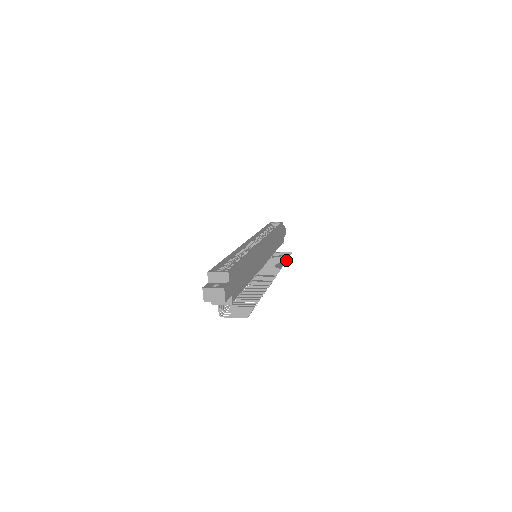
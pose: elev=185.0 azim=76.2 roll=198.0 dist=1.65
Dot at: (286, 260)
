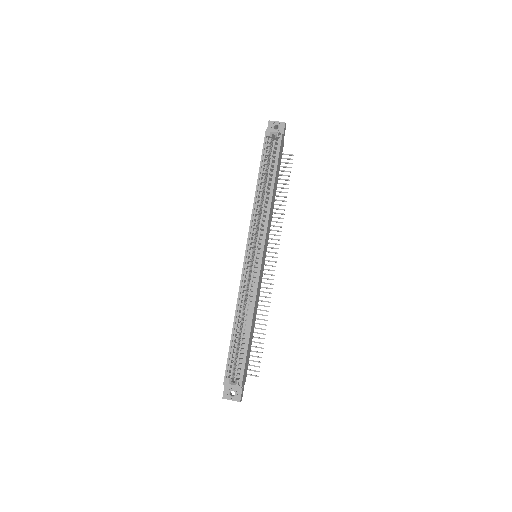
Dot at: occluded
